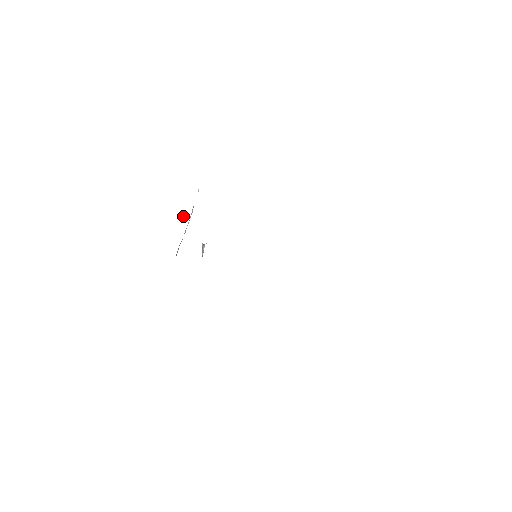
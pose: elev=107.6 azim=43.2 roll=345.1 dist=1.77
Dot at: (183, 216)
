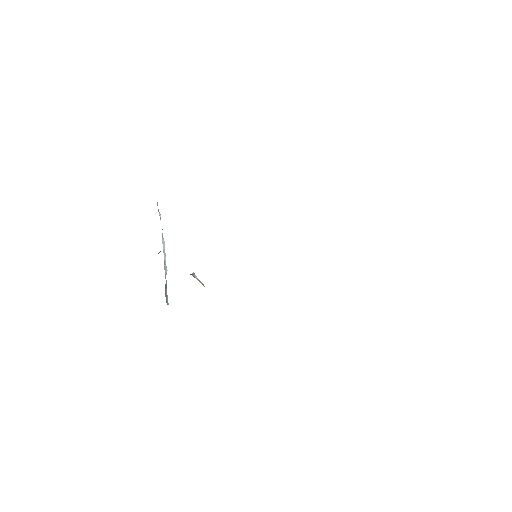
Dot at: occluded
